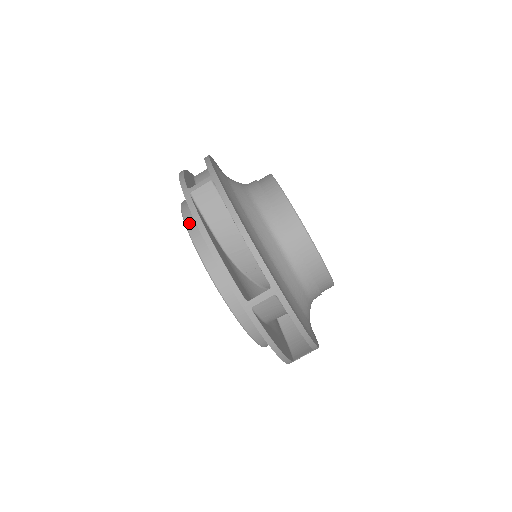
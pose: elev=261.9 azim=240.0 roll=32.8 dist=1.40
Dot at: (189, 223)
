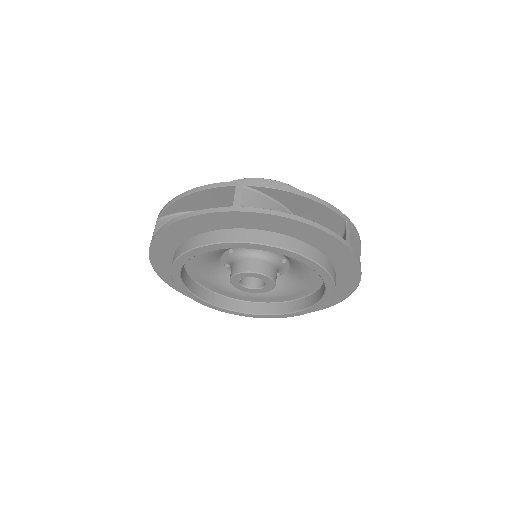
Dot at: (174, 258)
